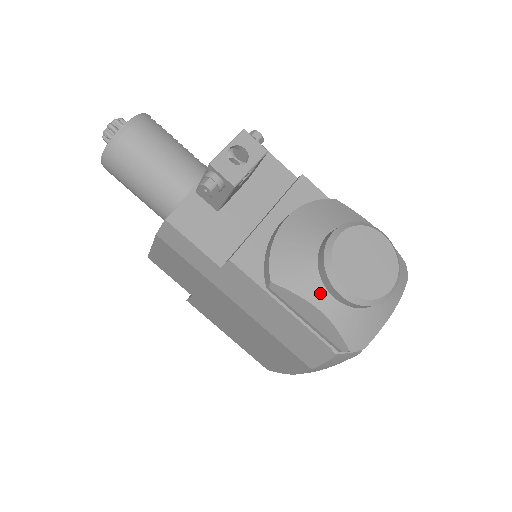
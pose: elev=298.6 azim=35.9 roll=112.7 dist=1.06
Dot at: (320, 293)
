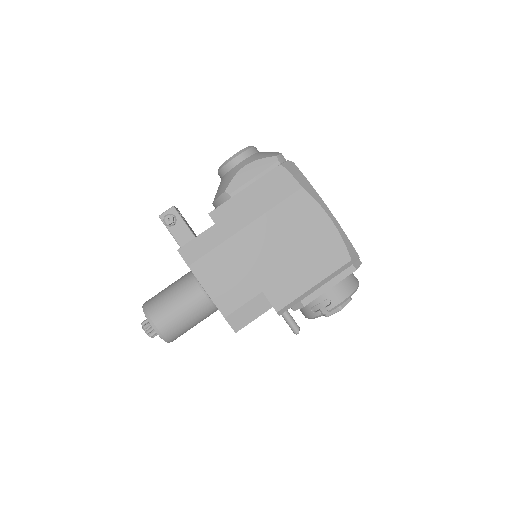
Dot at: (237, 168)
